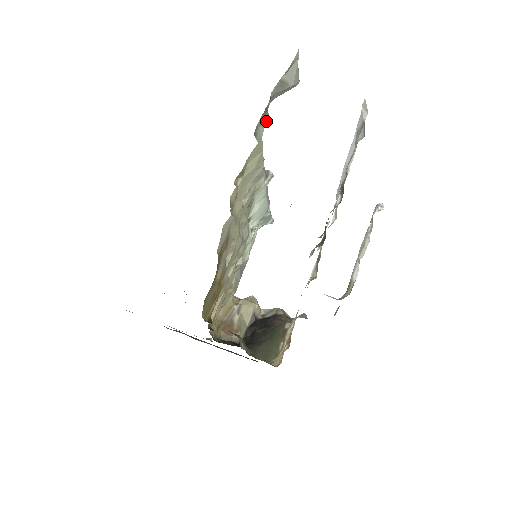
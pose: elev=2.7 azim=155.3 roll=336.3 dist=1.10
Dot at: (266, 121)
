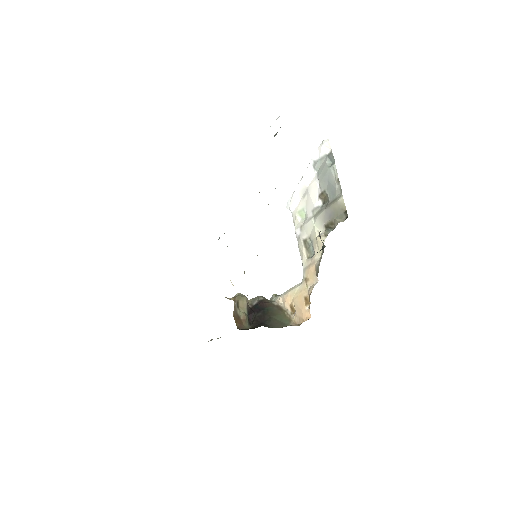
Dot at: occluded
